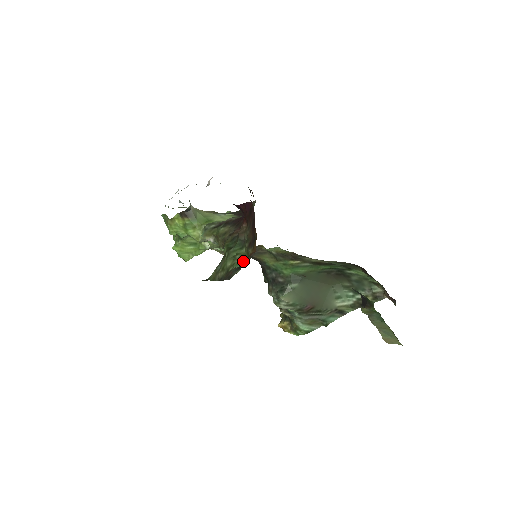
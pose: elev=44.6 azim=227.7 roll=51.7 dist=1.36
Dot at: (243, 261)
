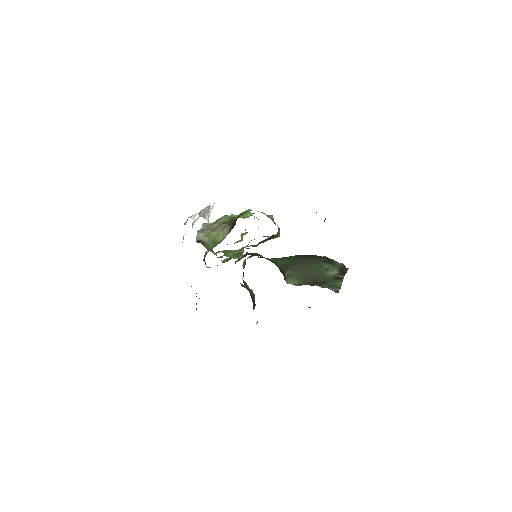
Dot at: occluded
